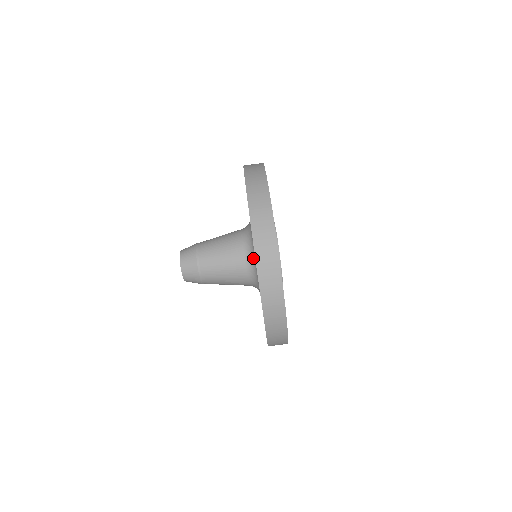
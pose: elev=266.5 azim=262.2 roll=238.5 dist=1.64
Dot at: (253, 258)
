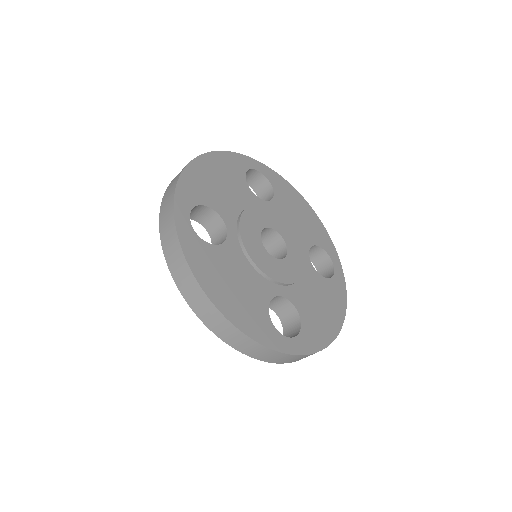
Dot at: occluded
